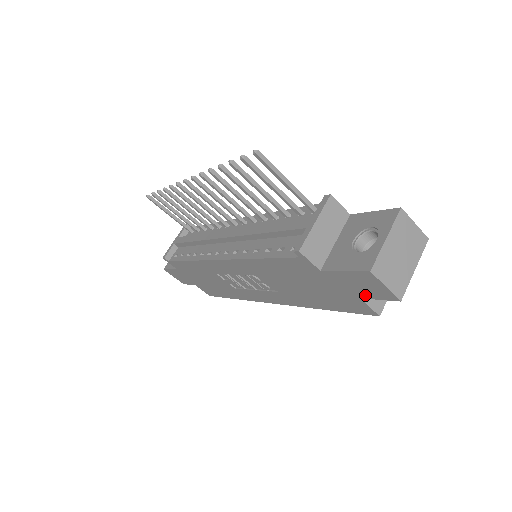
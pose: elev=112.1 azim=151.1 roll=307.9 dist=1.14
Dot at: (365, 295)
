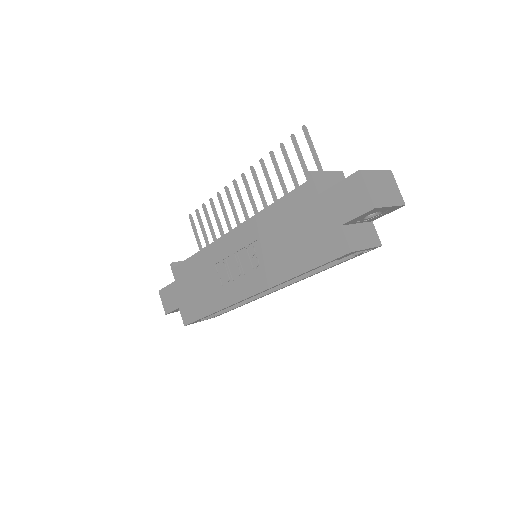
Dot at: (347, 216)
